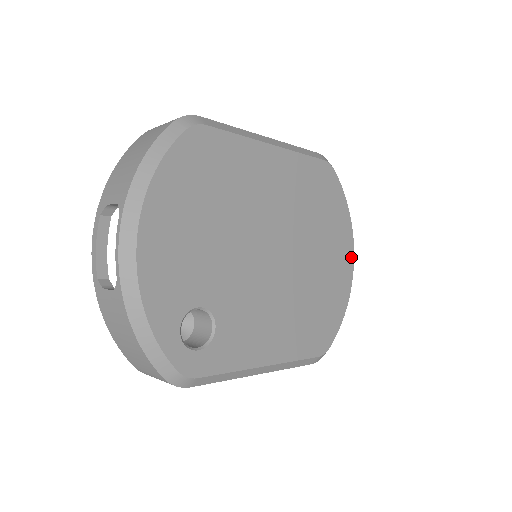
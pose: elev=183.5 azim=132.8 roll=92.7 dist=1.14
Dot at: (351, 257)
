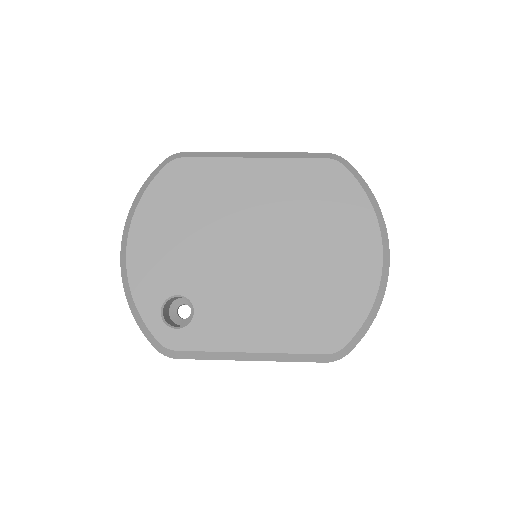
Dot at: (377, 252)
